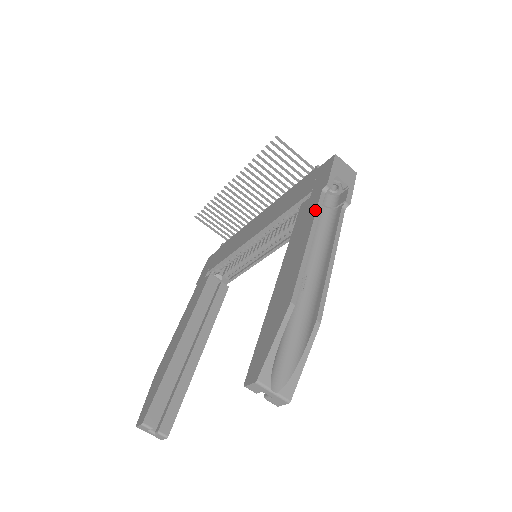
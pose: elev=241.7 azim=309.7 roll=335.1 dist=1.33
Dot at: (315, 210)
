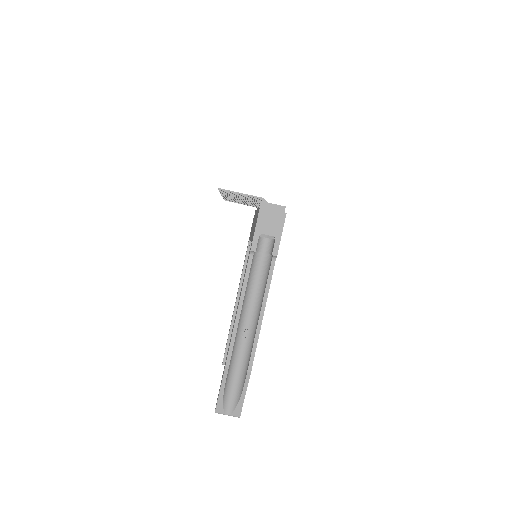
Dot at: (244, 277)
